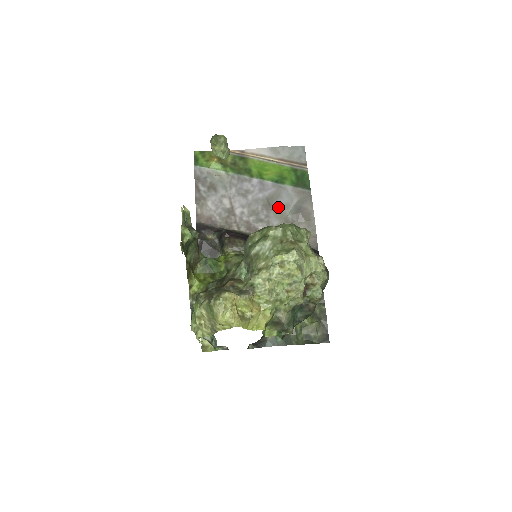
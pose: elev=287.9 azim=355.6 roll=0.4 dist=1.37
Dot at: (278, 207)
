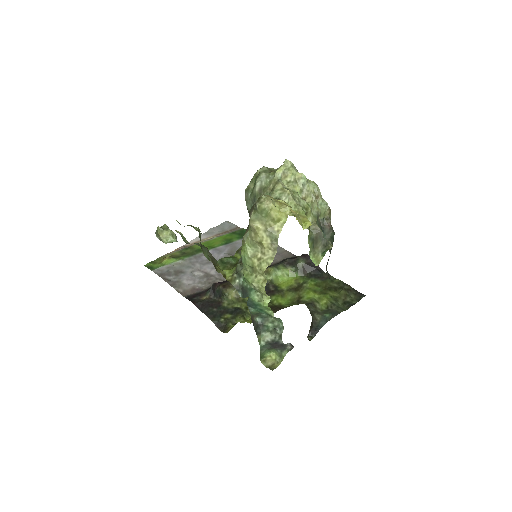
Dot at: occluded
